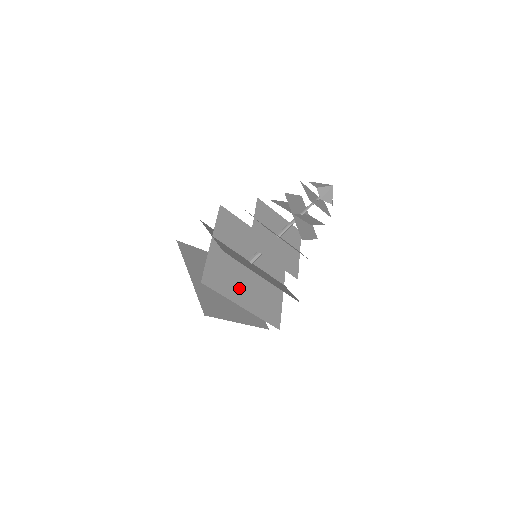
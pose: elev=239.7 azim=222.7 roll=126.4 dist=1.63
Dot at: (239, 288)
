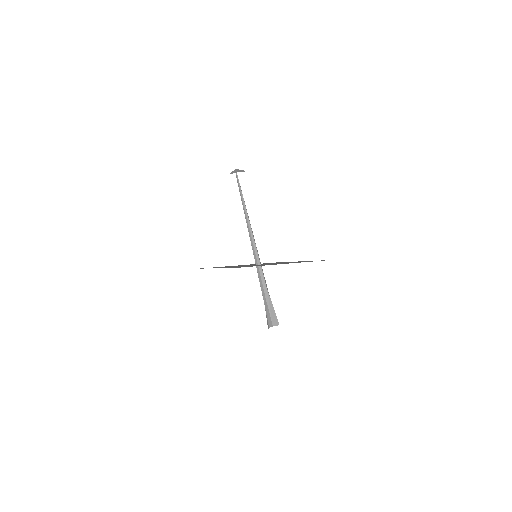
Dot at: occluded
